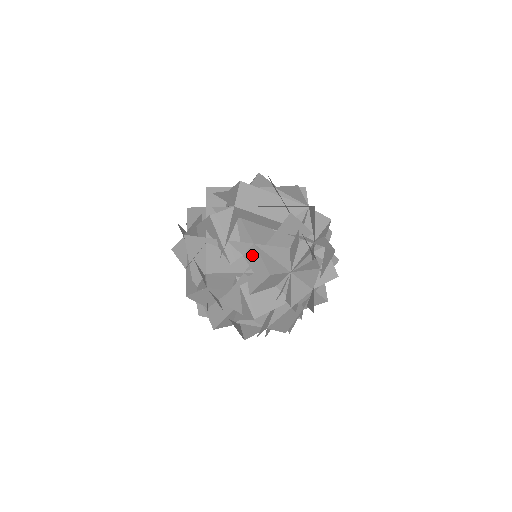
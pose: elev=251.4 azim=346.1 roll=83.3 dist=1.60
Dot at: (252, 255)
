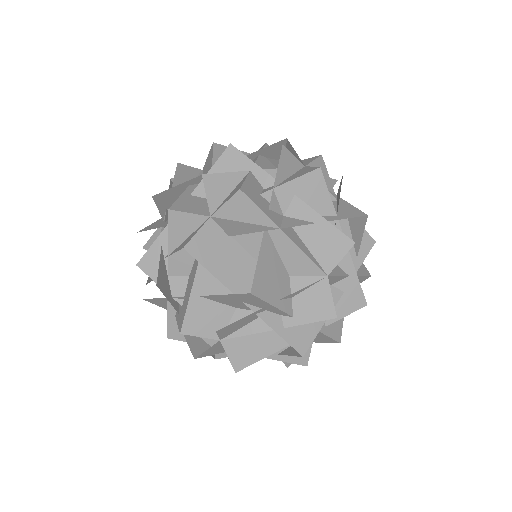
Dot at: (188, 290)
